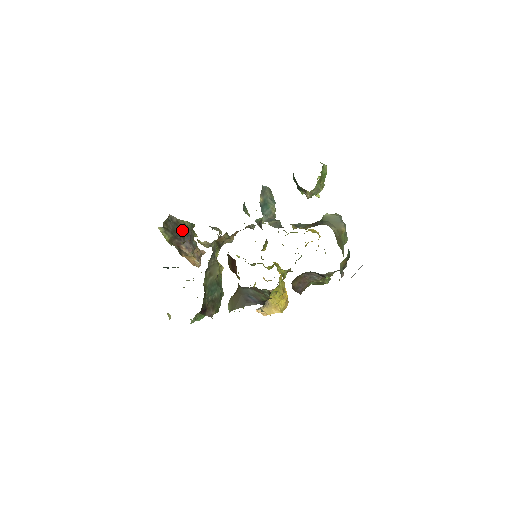
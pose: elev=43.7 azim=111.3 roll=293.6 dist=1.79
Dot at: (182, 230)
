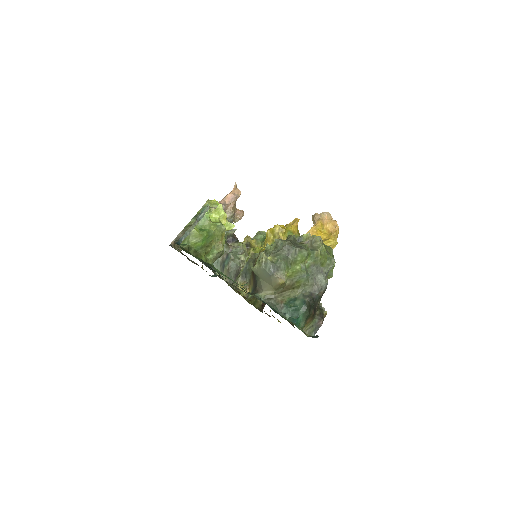
Dot at: occluded
